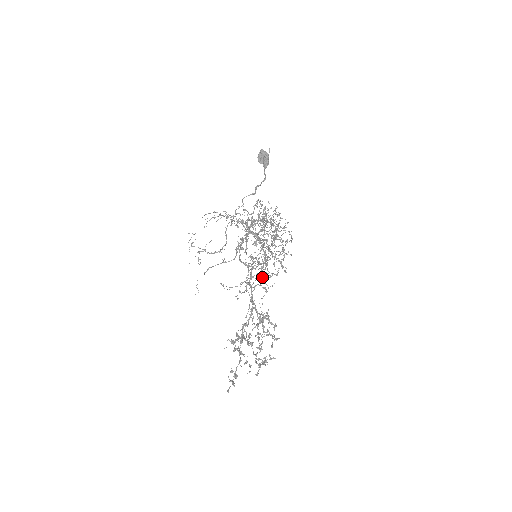
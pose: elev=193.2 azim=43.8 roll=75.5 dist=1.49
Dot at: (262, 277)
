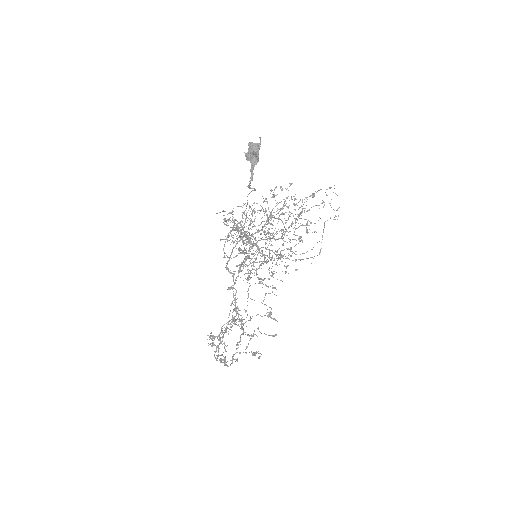
Dot at: occluded
